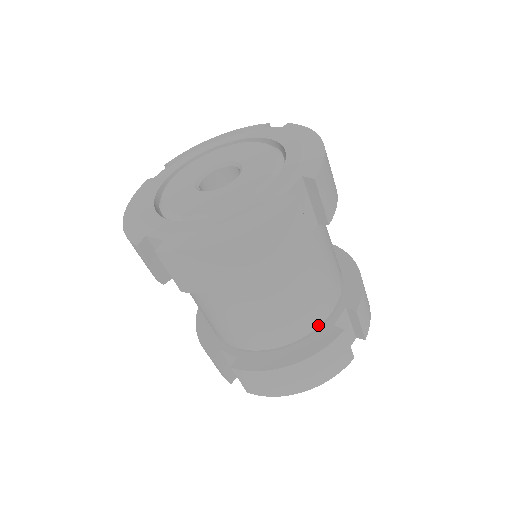
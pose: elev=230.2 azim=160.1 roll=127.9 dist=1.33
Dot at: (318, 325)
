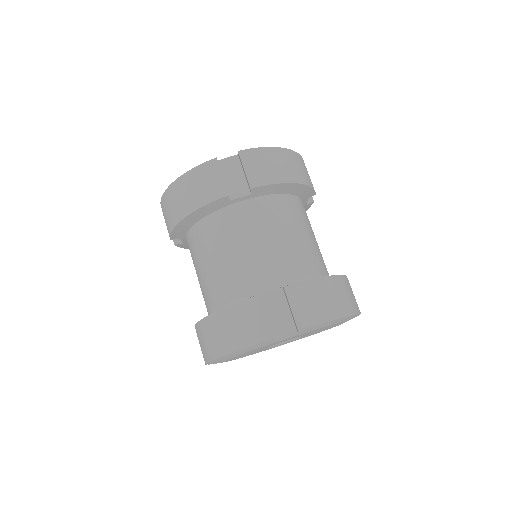
Dot at: (250, 293)
